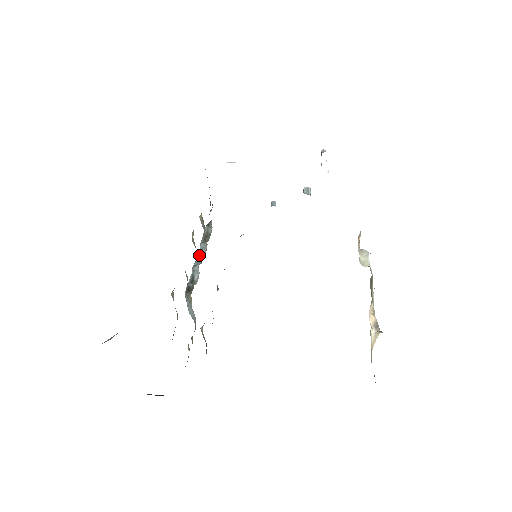
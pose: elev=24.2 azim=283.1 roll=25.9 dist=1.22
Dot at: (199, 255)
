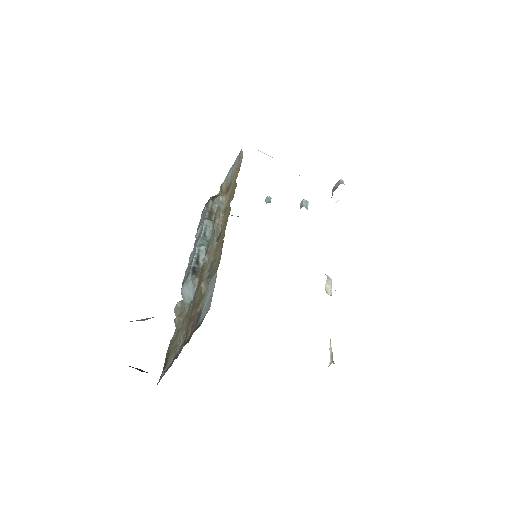
Dot at: (203, 232)
